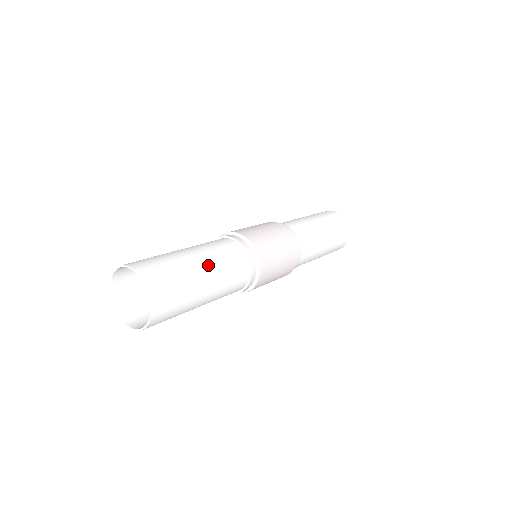
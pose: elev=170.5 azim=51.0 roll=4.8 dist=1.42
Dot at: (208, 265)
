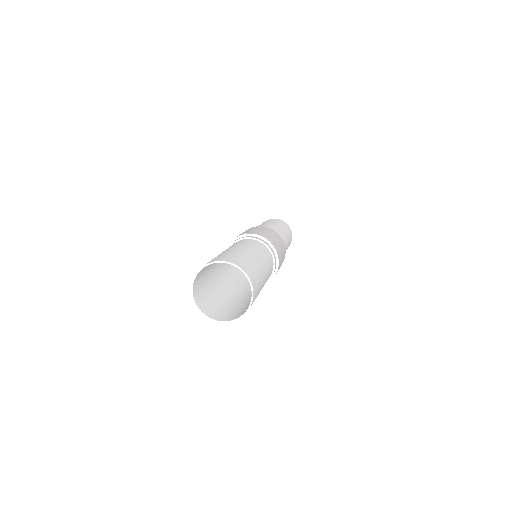
Dot at: (259, 257)
